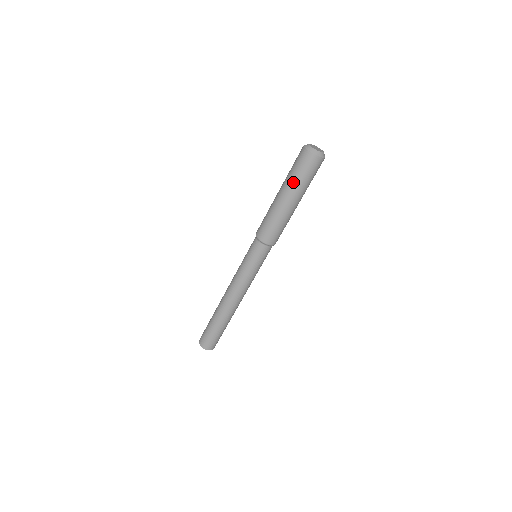
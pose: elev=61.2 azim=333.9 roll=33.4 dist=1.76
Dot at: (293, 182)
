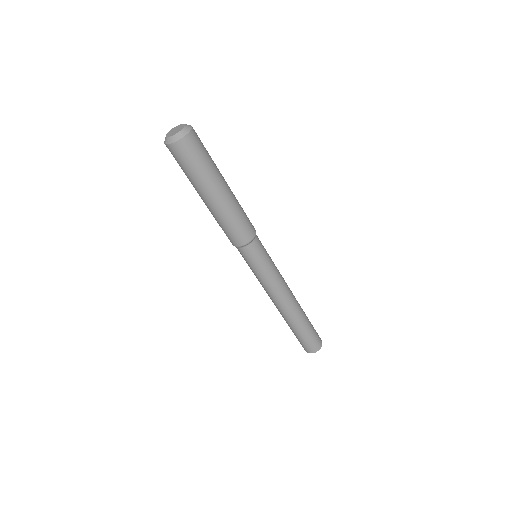
Dot at: (189, 180)
